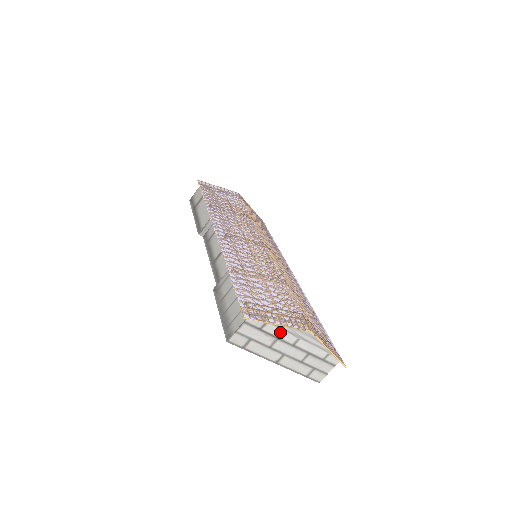
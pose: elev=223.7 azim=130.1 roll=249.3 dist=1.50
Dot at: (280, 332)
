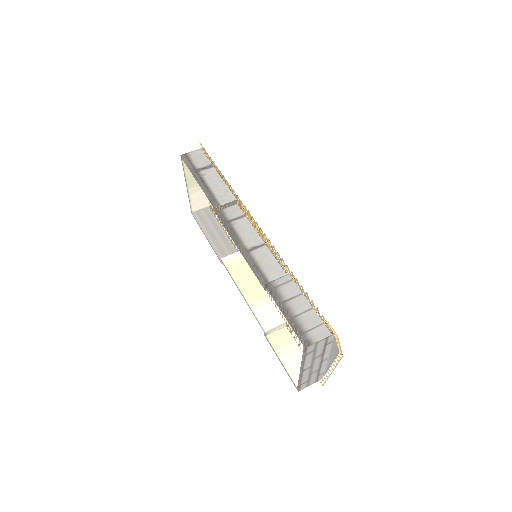
Dot at: (328, 350)
